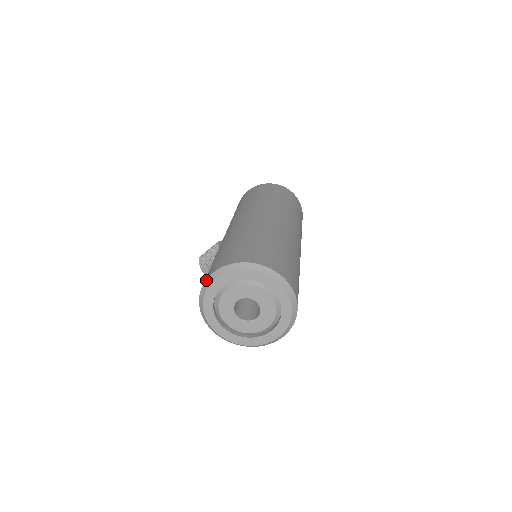
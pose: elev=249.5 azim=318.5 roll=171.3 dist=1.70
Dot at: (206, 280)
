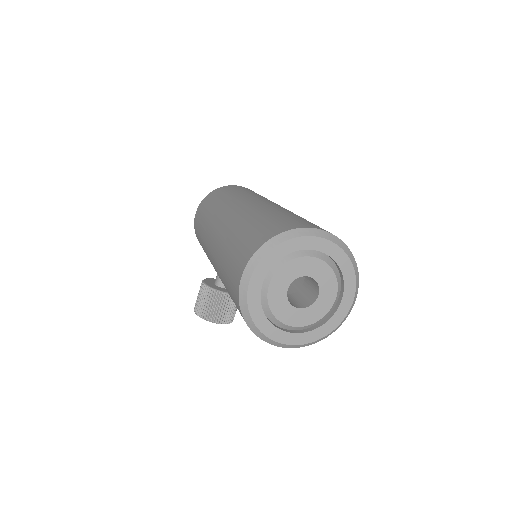
Dot at: (239, 292)
